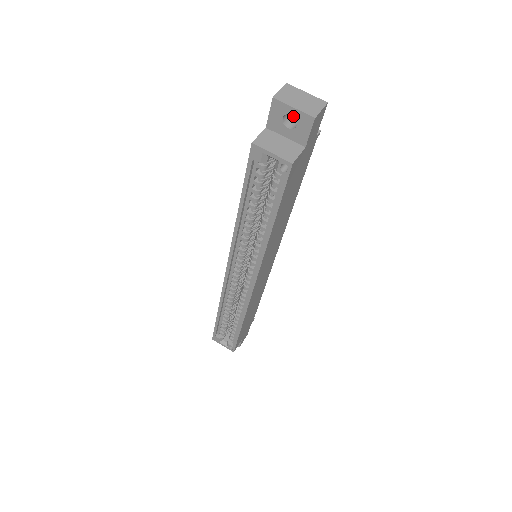
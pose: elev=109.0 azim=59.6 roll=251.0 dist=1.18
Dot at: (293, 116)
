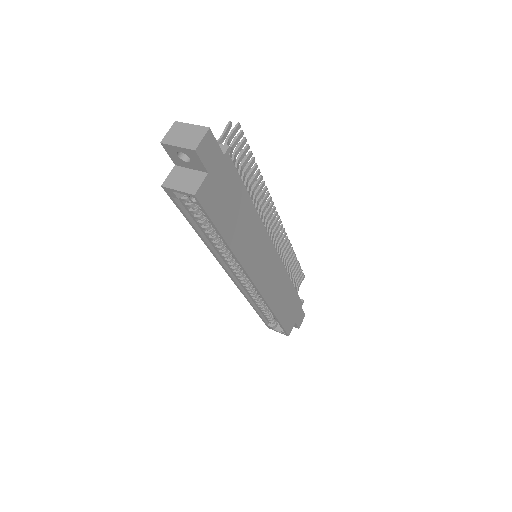
Dot at: occluded
